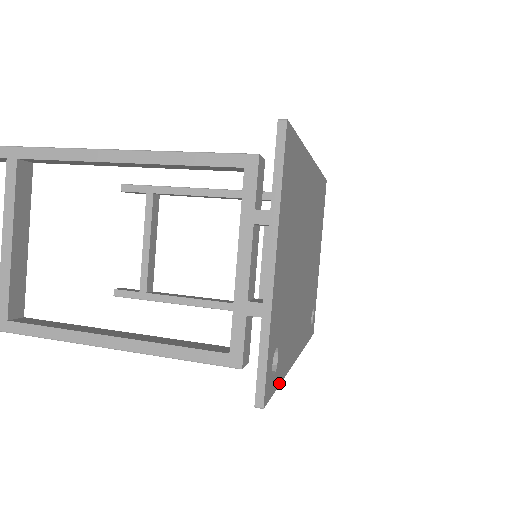
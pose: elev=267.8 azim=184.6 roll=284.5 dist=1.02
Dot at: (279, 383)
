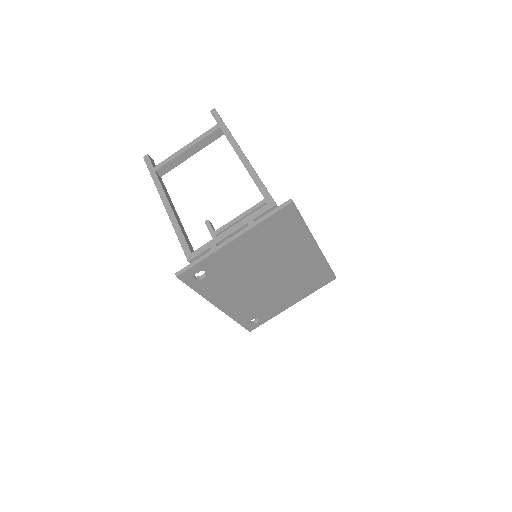
Dot at: (196, 290)
